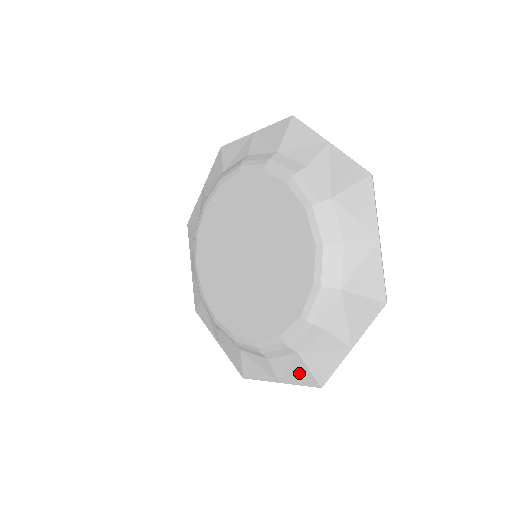
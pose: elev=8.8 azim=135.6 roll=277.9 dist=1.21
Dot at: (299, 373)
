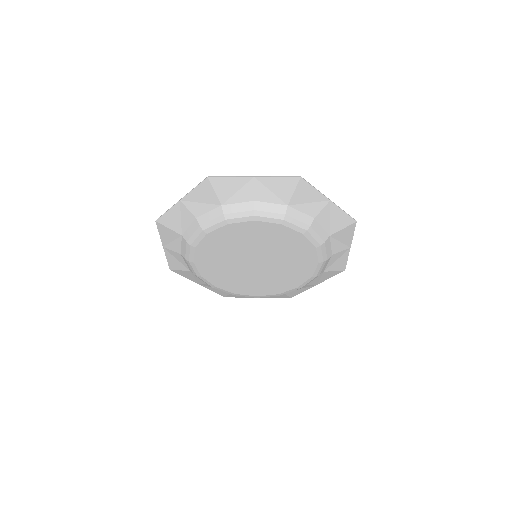
Dot at: (278, 296)
